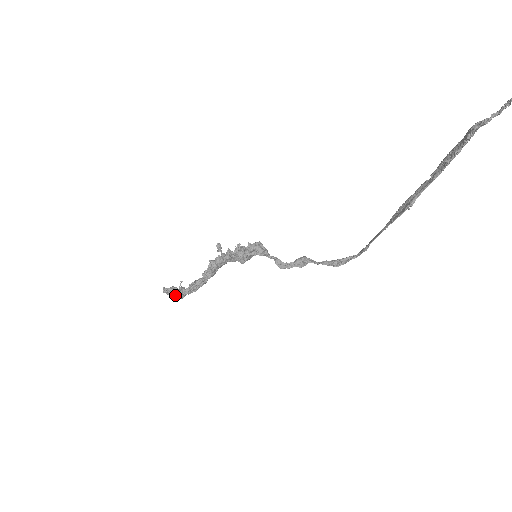
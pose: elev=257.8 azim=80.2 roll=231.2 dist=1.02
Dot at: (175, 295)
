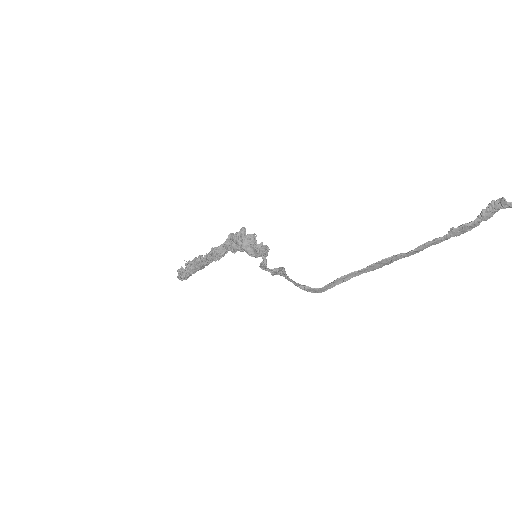
Dot at: (181, 275)
